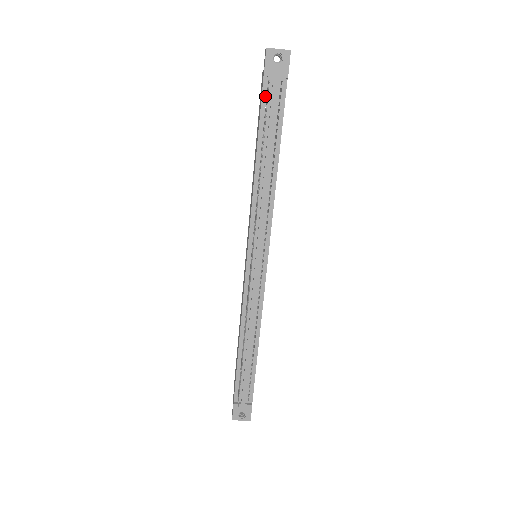
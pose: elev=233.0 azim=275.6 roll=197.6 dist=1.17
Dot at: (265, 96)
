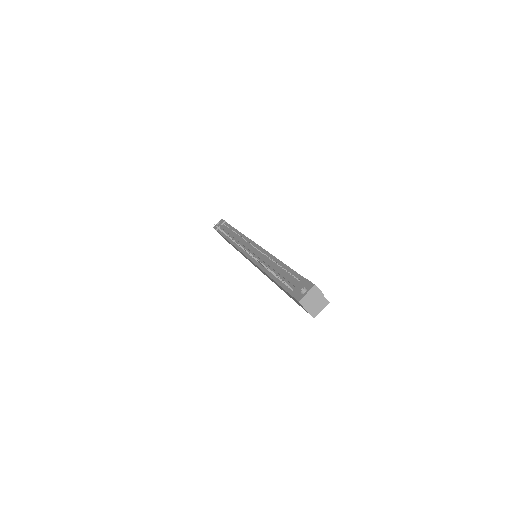
Dot at: (220, 231)
